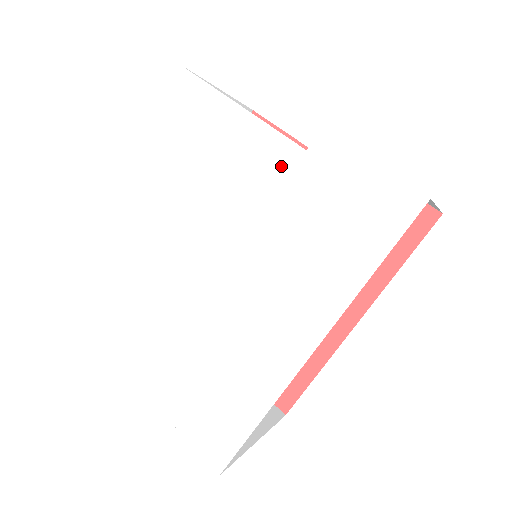
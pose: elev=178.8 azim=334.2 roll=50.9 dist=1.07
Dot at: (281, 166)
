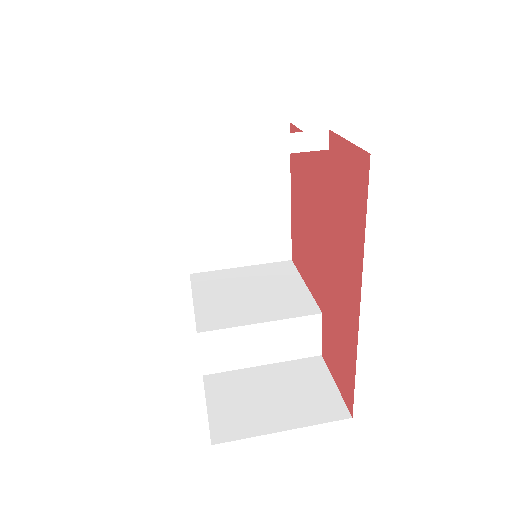
Dot at: occluded
